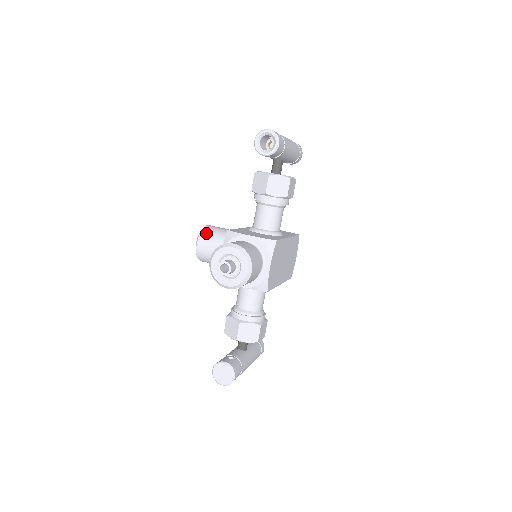
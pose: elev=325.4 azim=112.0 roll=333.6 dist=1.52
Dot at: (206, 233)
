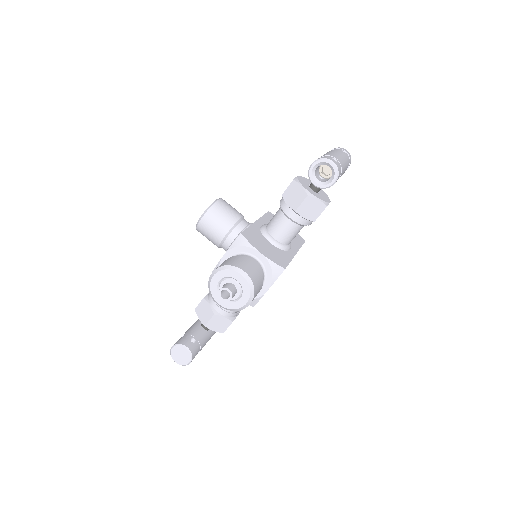
Dot at: (215, 211)
